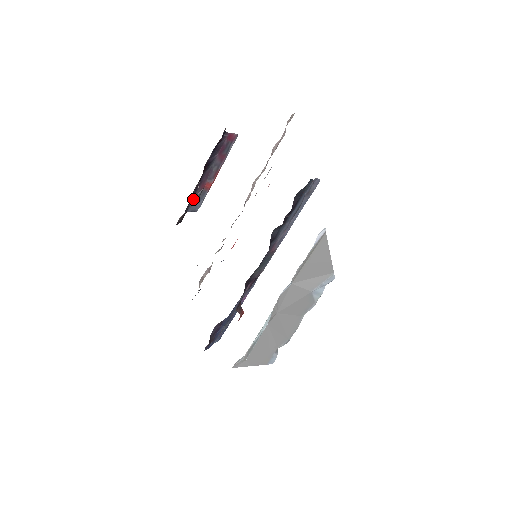
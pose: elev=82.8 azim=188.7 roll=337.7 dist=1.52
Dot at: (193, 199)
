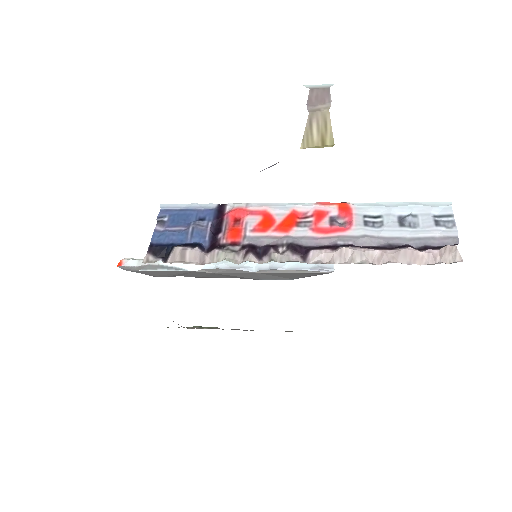
Dot at: occluded
